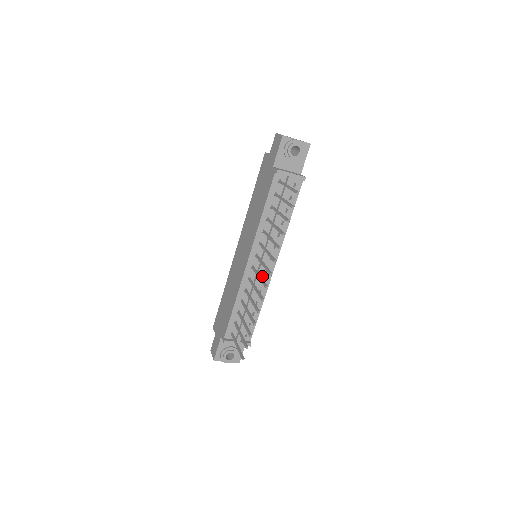
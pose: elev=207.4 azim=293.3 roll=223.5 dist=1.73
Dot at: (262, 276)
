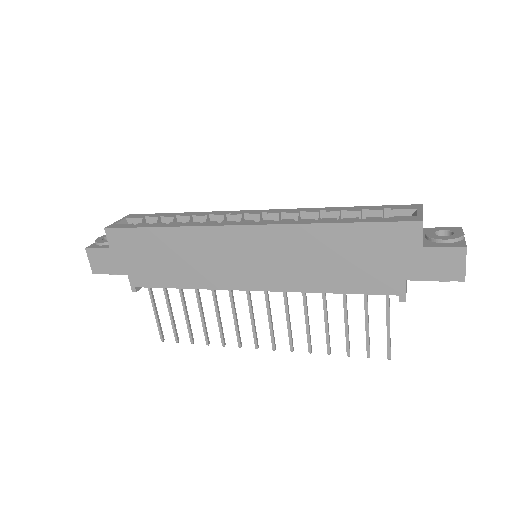
Dot at: occluded
